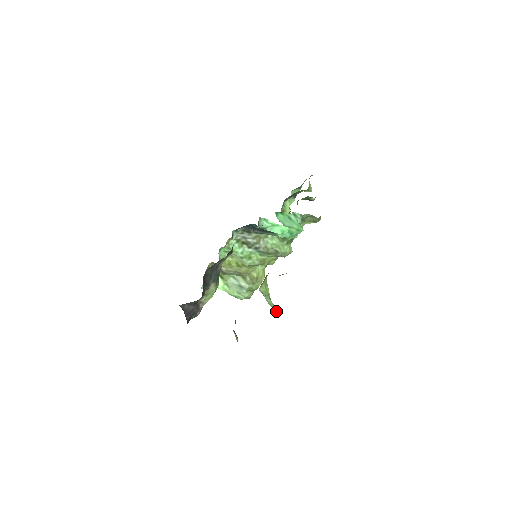
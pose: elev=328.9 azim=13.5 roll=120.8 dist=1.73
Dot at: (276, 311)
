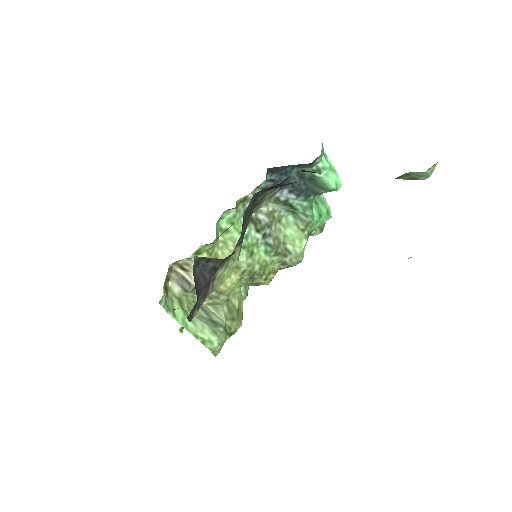
Dot at: occluded
